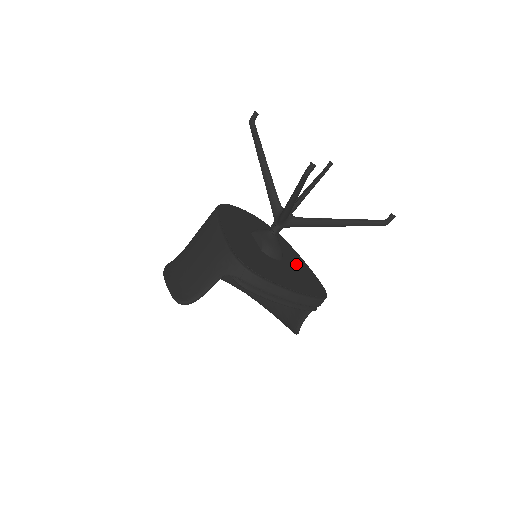
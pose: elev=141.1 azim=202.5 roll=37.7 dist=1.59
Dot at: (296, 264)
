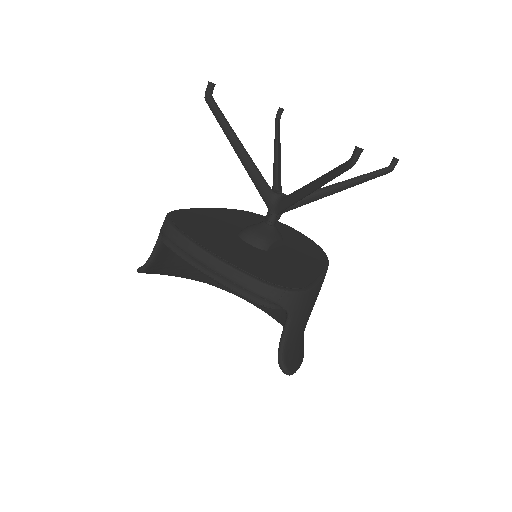
Dot at: (290, 264)
